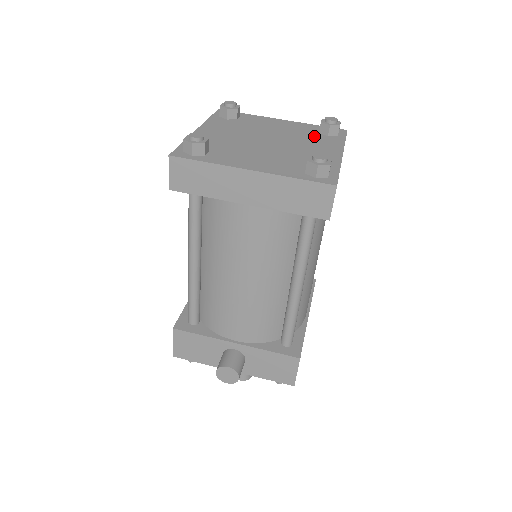
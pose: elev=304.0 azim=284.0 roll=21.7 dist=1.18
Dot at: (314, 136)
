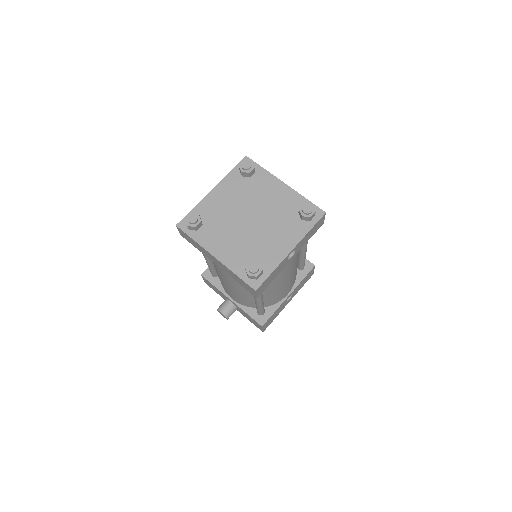
Dot at: (290, 218)
